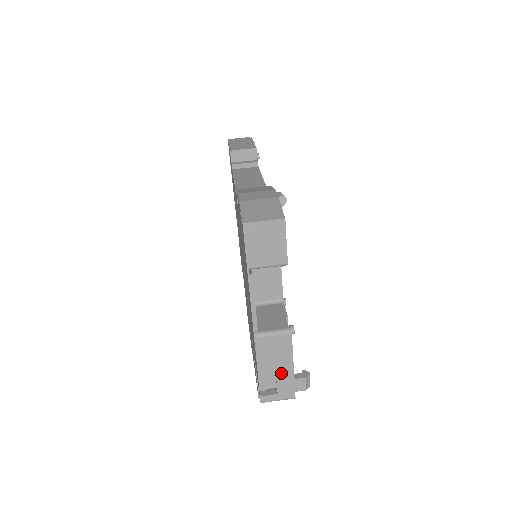
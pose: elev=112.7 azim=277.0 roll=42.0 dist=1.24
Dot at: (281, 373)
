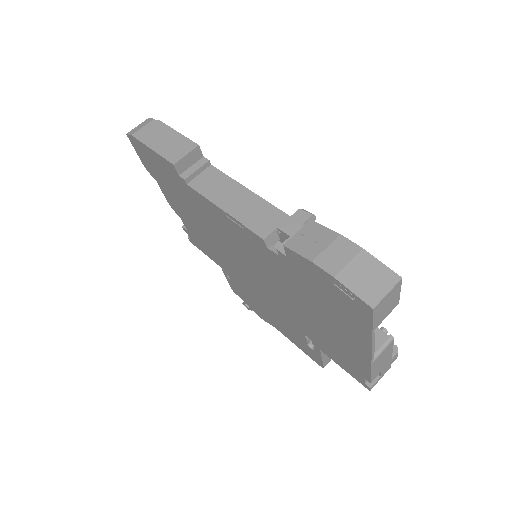
Dot at: (384, 365)
